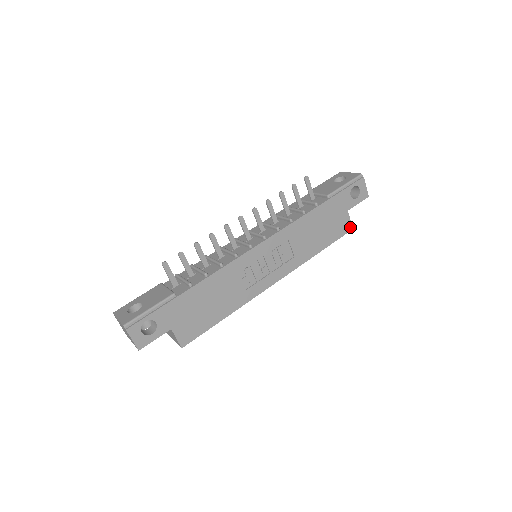
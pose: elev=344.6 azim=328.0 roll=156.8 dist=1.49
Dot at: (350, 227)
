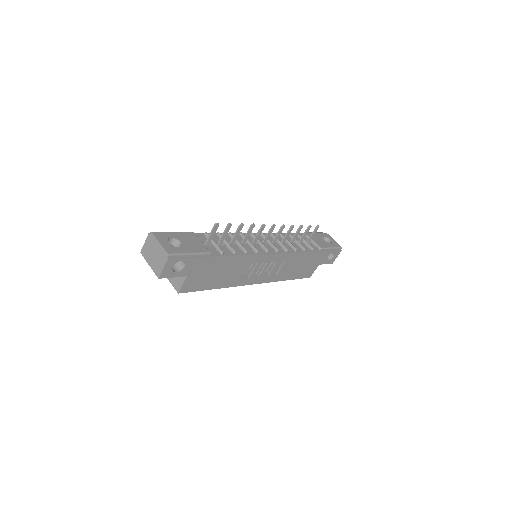
Dot at: (310, 275)
